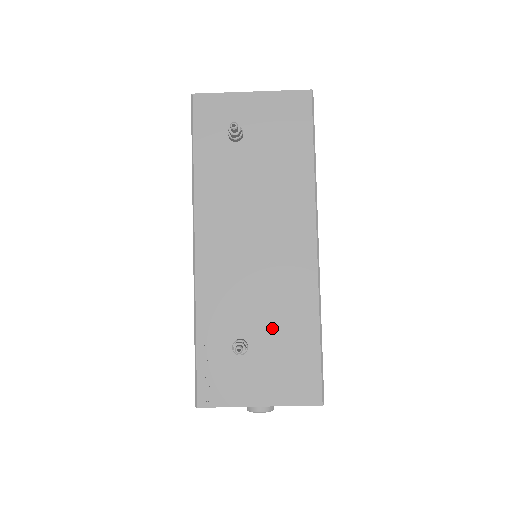
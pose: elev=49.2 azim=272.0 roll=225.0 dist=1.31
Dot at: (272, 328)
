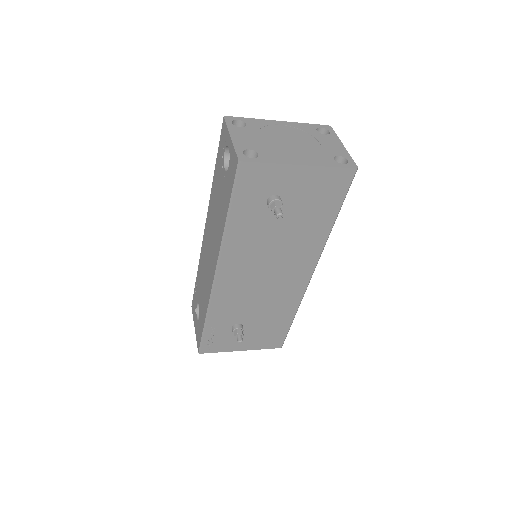
Dot at: (262, 318)
